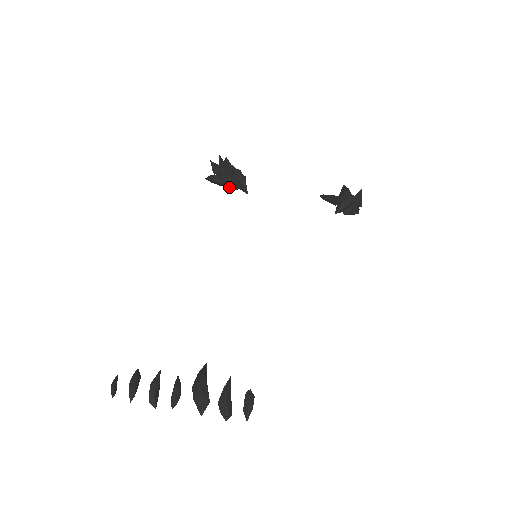
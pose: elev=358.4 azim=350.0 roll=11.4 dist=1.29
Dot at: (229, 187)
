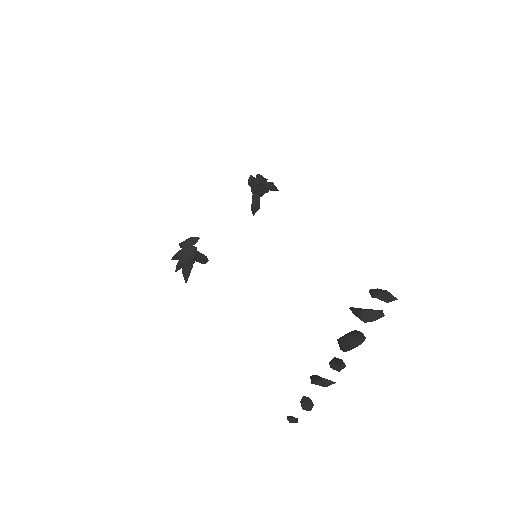
Dot at: (190, 253)
